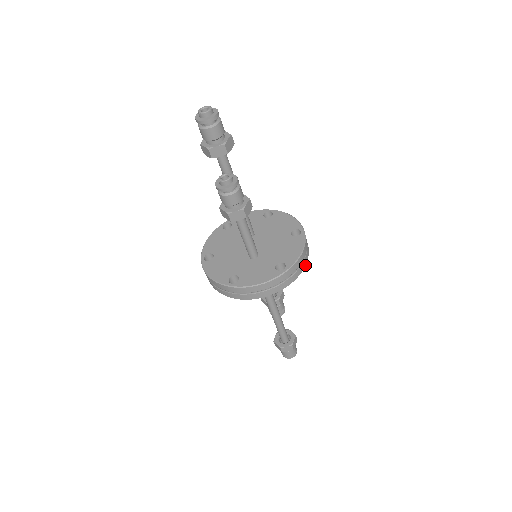
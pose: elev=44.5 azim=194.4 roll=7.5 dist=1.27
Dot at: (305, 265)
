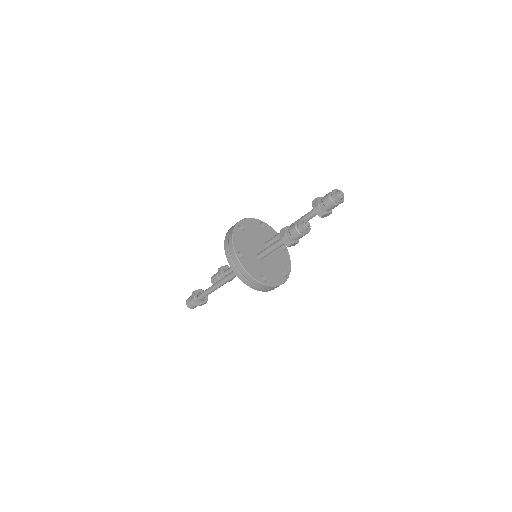
Dot at: occluded
